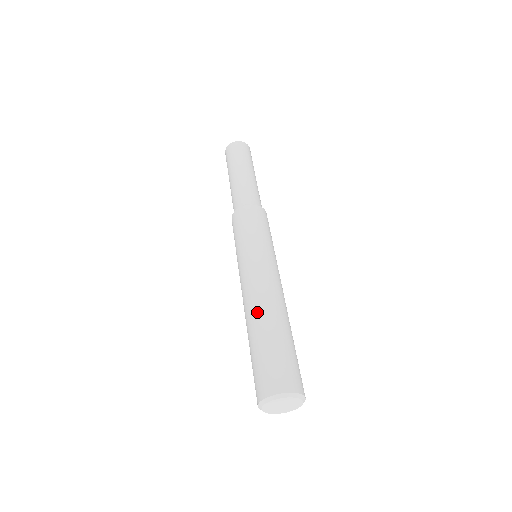
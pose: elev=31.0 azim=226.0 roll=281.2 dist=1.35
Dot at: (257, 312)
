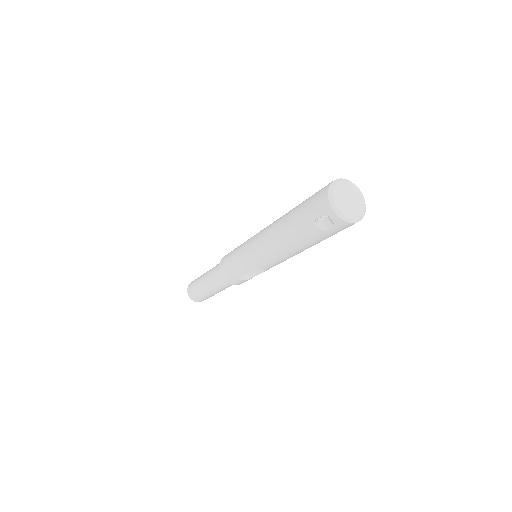
Dot at: occluded
